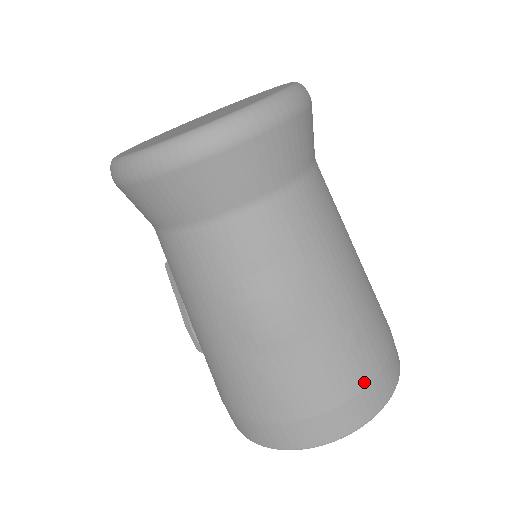
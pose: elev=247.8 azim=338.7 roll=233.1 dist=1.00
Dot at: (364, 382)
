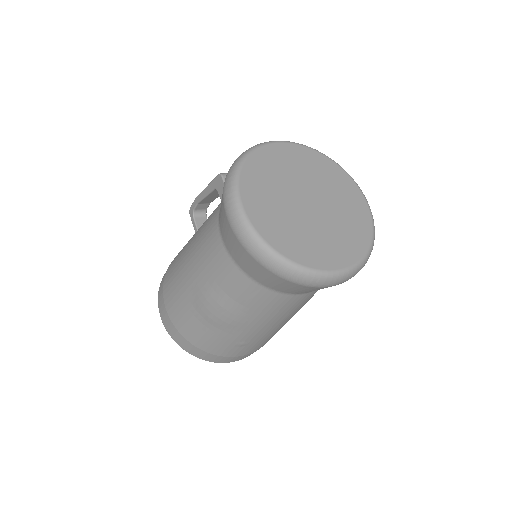
Dot at: (225, 355)
